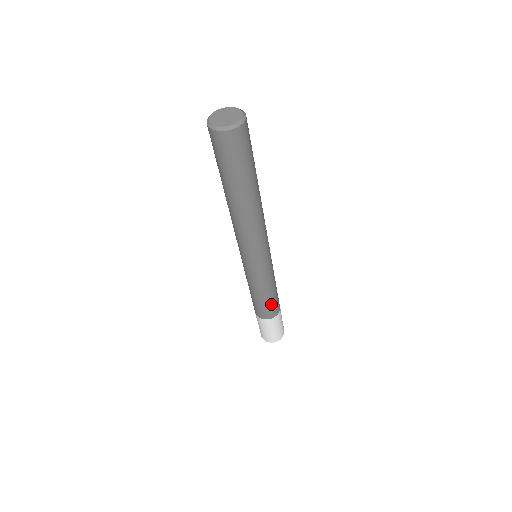
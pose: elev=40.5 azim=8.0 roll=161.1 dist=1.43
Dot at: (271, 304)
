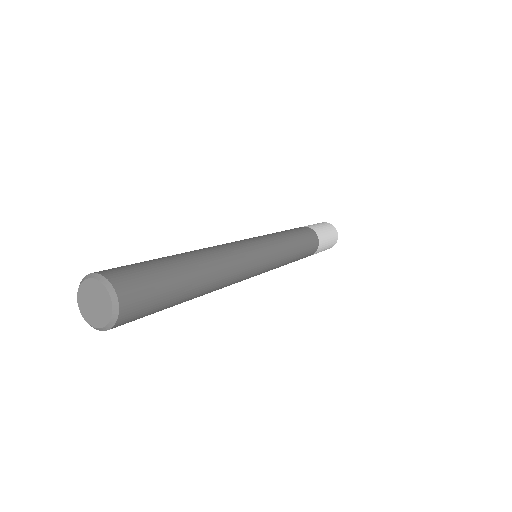
Dot at: (307, 248)
